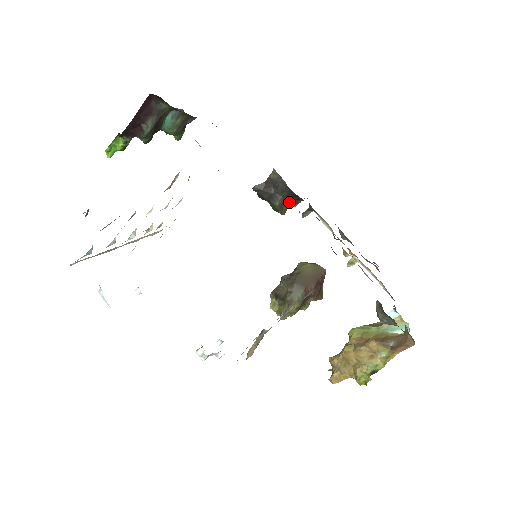
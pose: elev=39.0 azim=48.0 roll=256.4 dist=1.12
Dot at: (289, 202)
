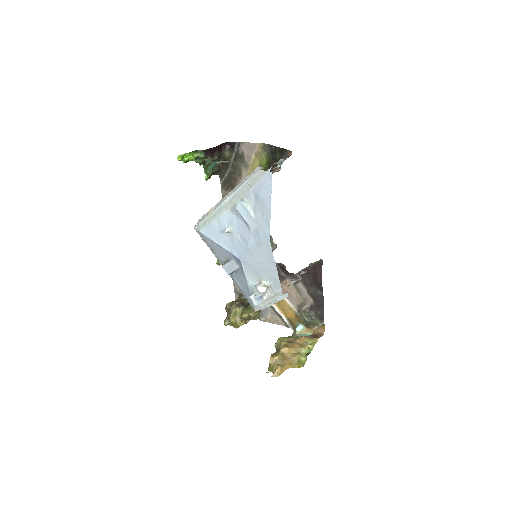
Dot at: occluded
